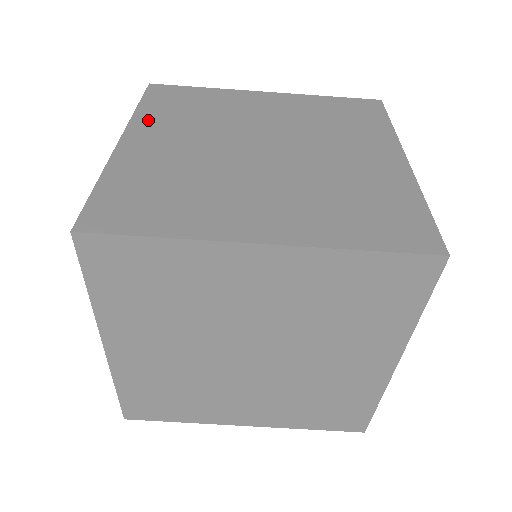
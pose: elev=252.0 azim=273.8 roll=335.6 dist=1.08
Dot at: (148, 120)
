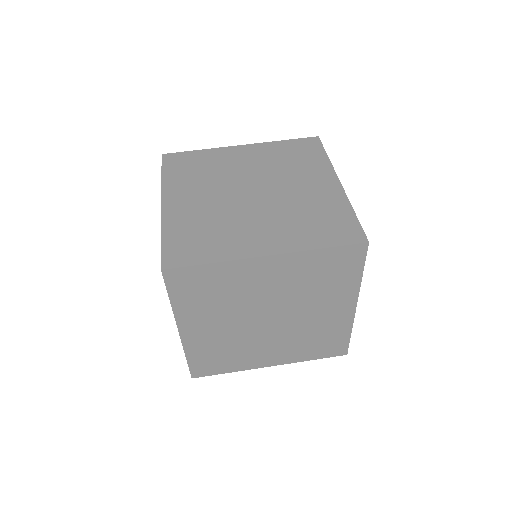
Dot at: occluded
